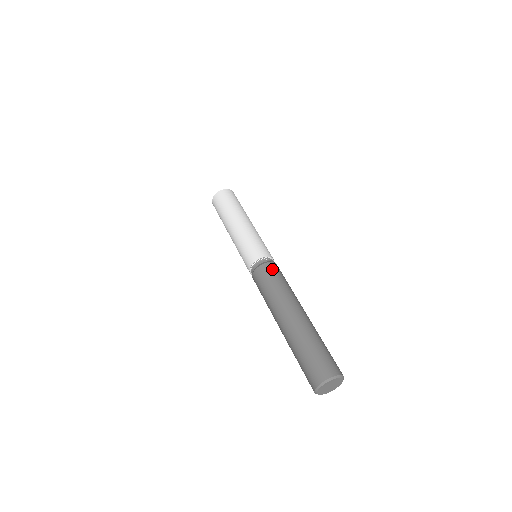
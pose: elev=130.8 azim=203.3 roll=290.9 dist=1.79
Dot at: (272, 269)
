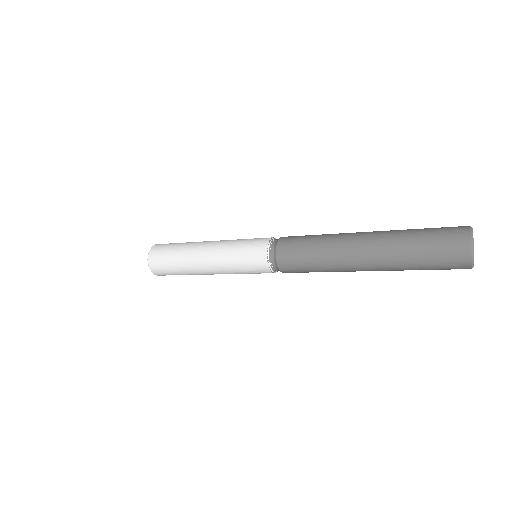
Dot at: (290, 240)
